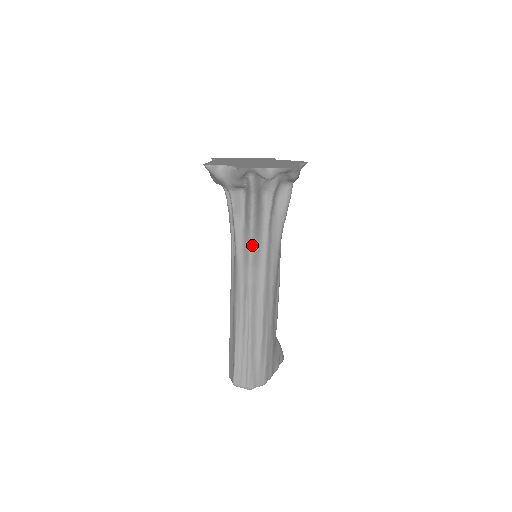
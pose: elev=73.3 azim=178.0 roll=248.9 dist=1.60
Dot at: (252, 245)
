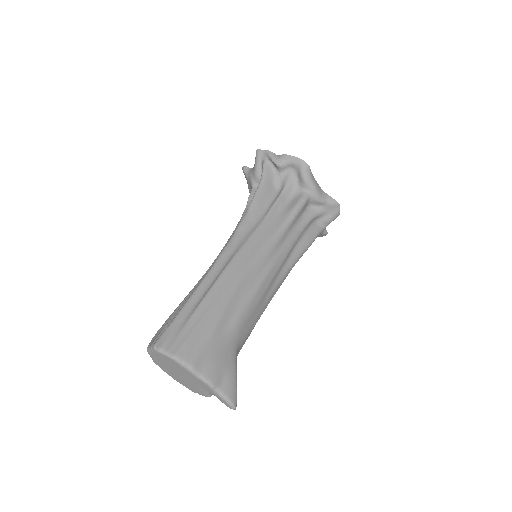
Dot at: (246, 216)
